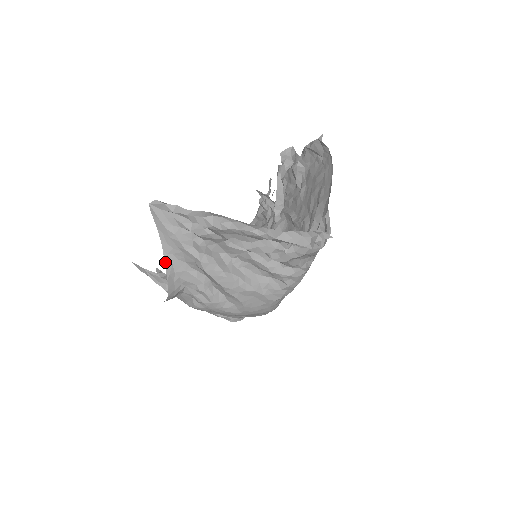
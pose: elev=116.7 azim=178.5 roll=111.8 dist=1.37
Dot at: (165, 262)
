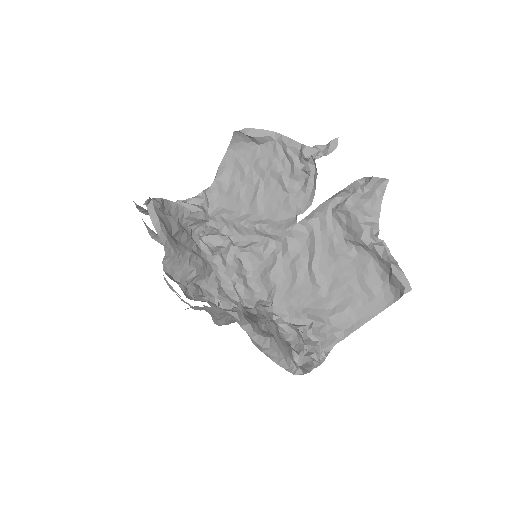
Dot at: occluded
